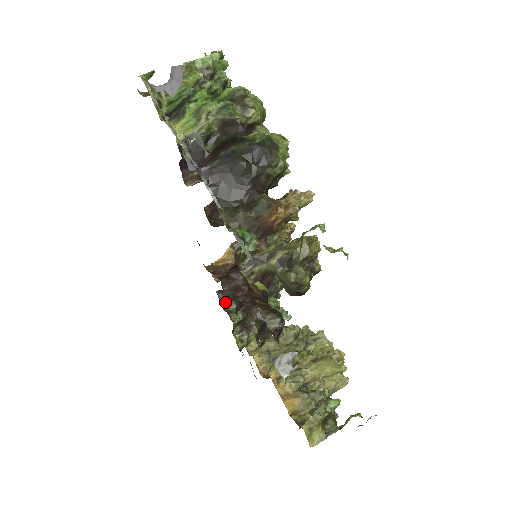
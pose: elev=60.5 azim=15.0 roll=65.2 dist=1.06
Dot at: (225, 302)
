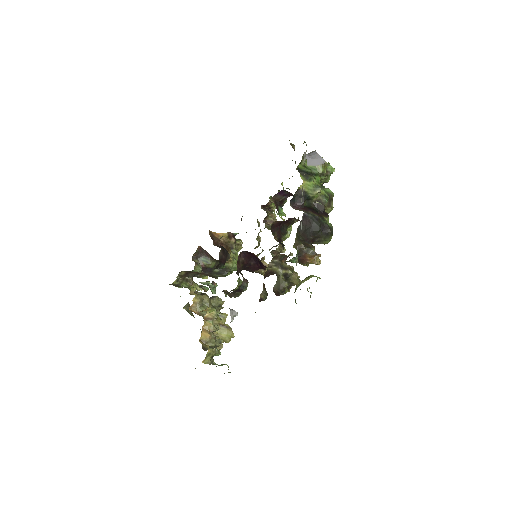
Dot at: (196, 255)
